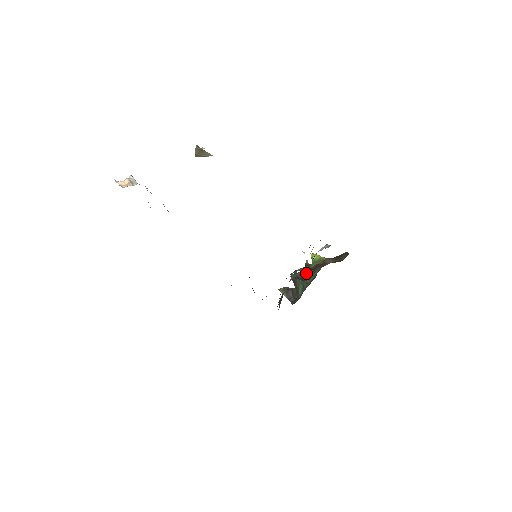
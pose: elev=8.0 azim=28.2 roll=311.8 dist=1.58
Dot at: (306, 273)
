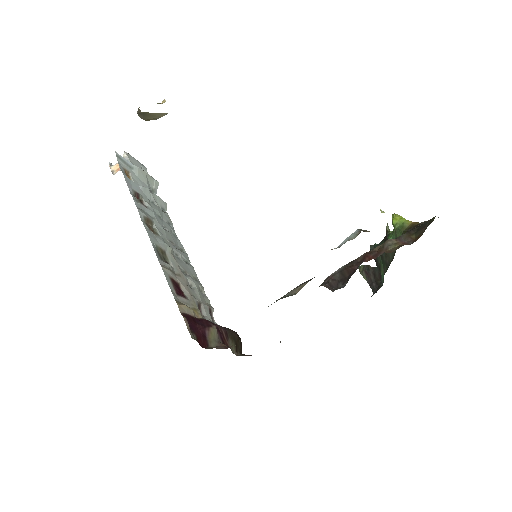
Dot at: (346, 271)
